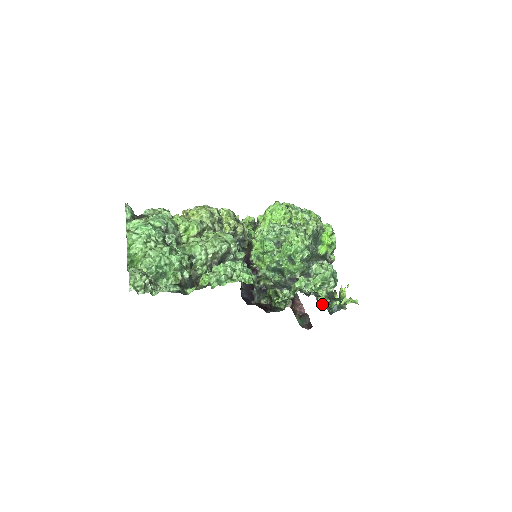
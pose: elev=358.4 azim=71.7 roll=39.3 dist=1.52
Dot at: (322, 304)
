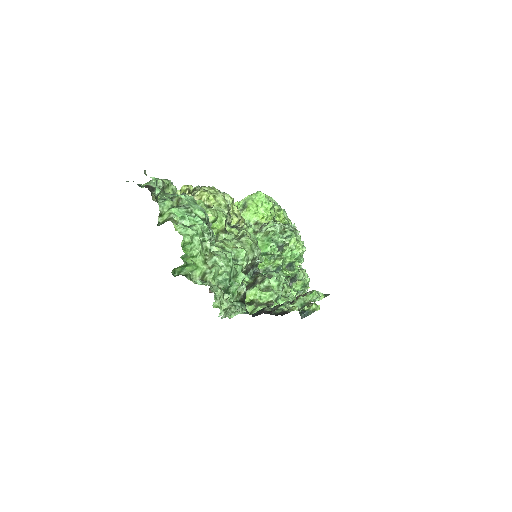
Dot at: (301, 310)
